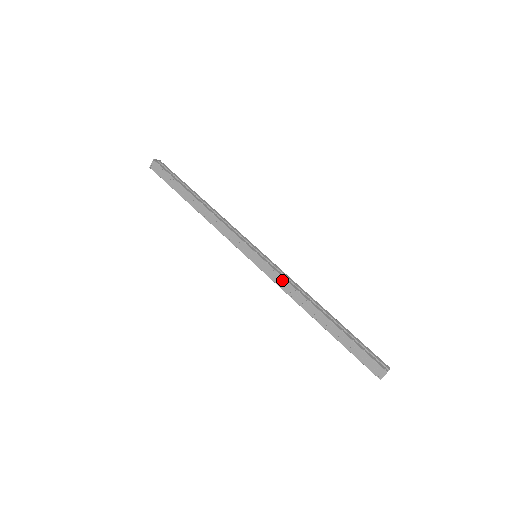
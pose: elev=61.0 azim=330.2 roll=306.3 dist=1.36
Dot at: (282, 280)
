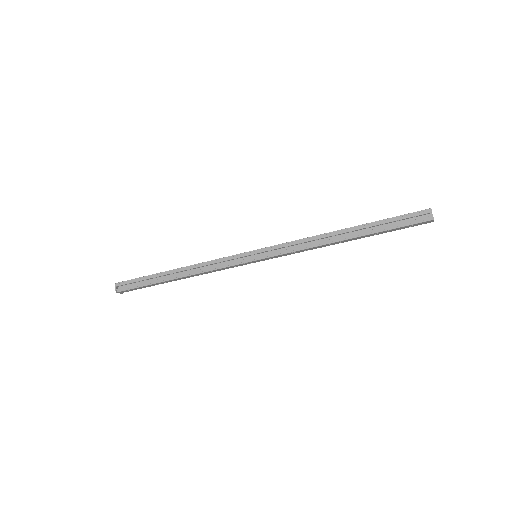
Dot at: (294, 253)
